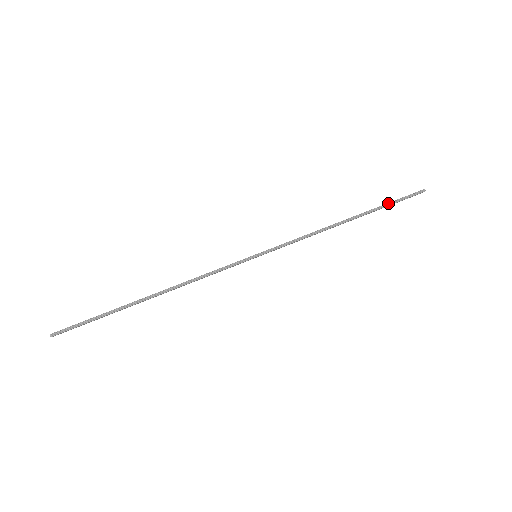
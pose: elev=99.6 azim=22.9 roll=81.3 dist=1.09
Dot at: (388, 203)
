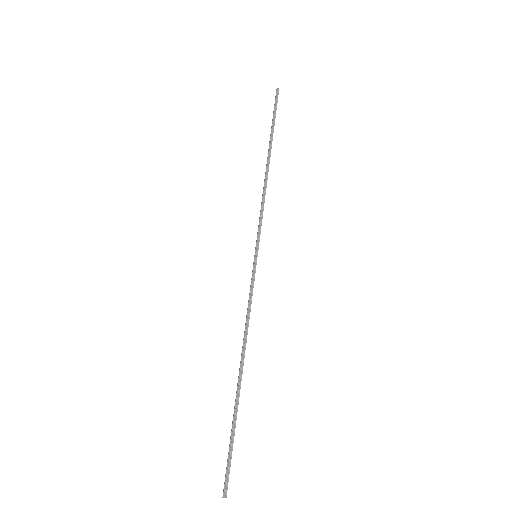
Dot at: (272, 122)
